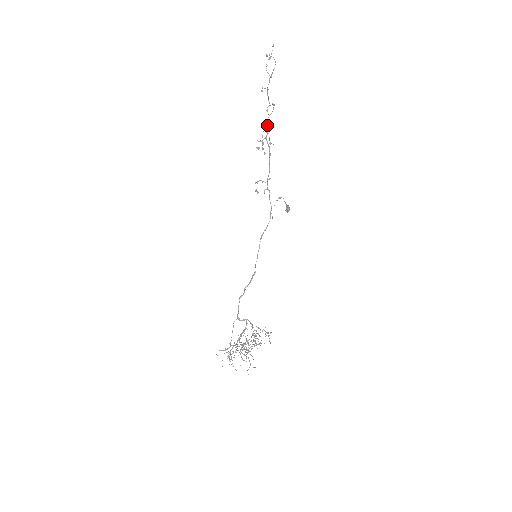
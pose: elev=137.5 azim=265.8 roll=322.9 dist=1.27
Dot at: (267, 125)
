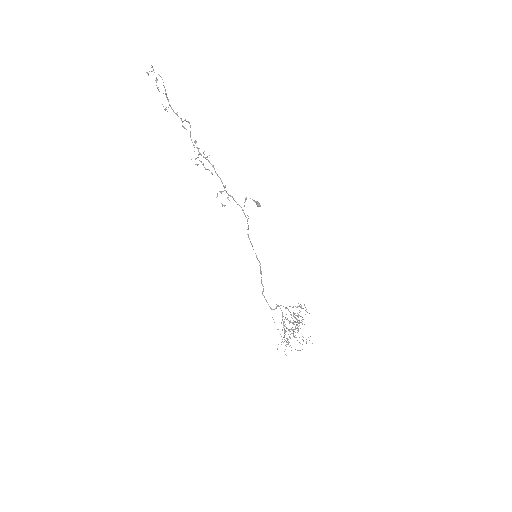
Dot at: occluded
